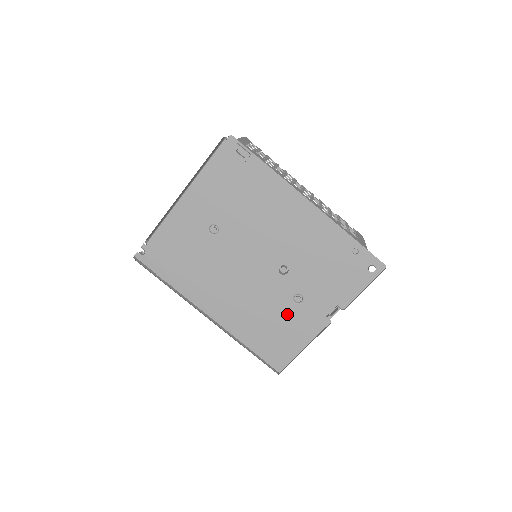
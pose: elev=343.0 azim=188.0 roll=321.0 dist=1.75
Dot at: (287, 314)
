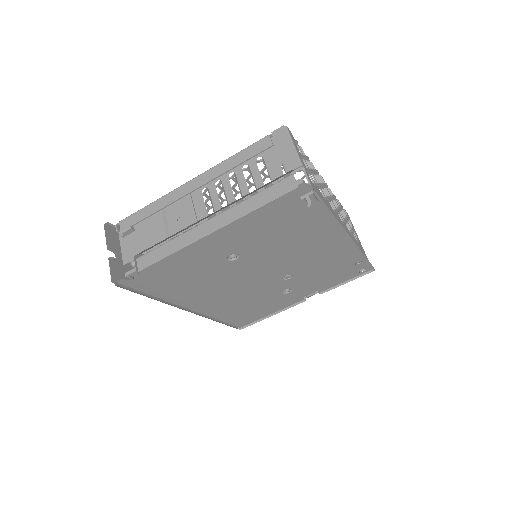
Dot at: (271, 300)
